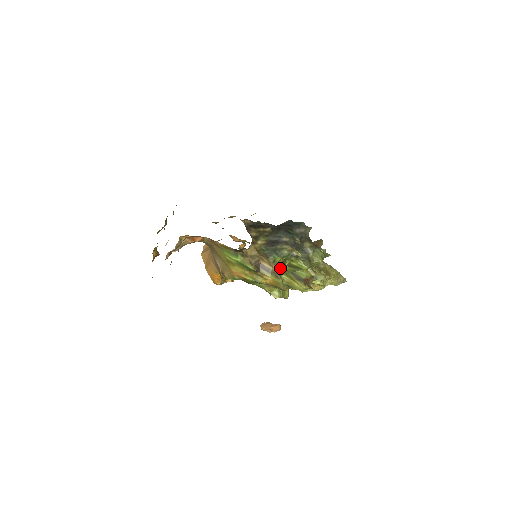
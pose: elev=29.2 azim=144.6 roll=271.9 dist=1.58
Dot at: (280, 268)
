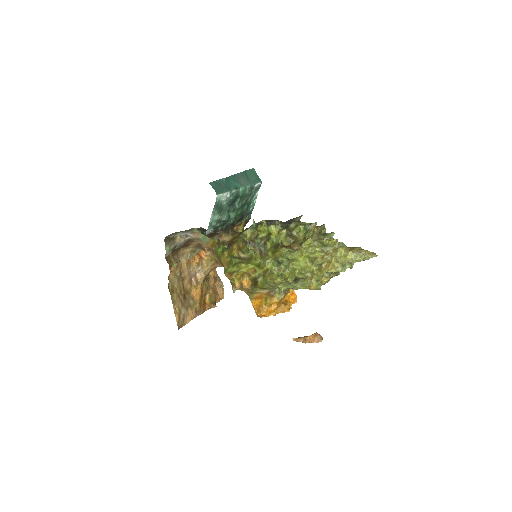
Dot at: (255, 242)
